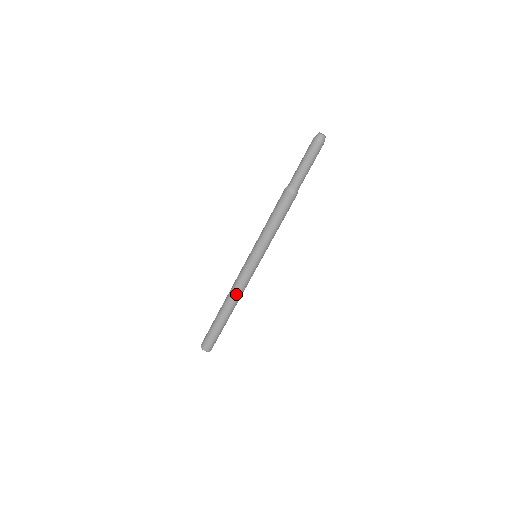
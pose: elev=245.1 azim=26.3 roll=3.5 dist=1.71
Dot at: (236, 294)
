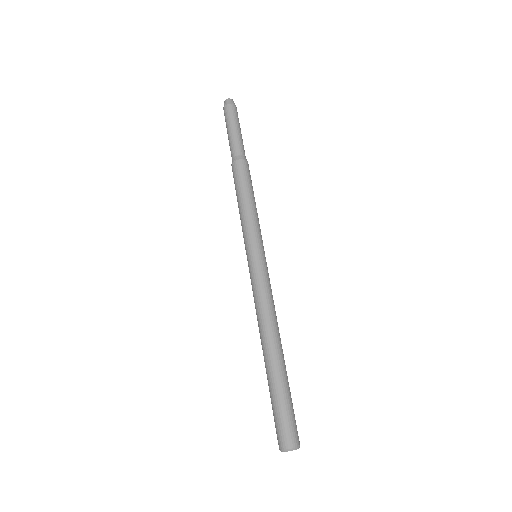
Dot at: (266, 317)
